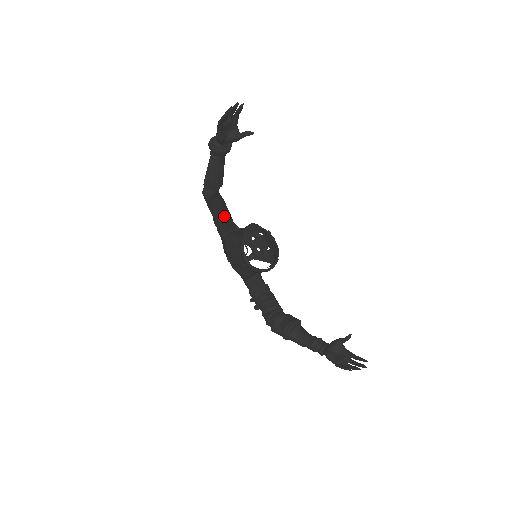
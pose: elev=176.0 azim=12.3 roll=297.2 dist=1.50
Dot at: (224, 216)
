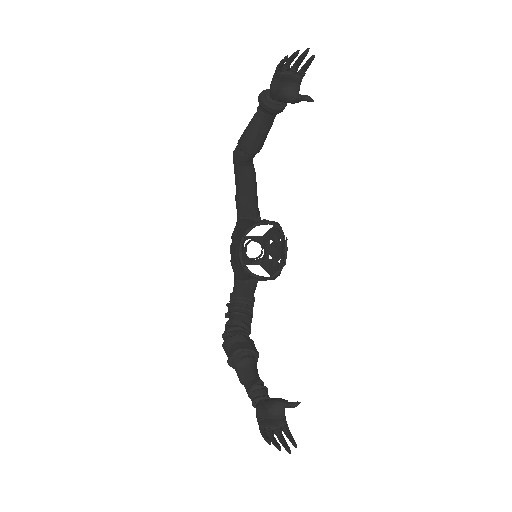
Dot at: (248, 195)
